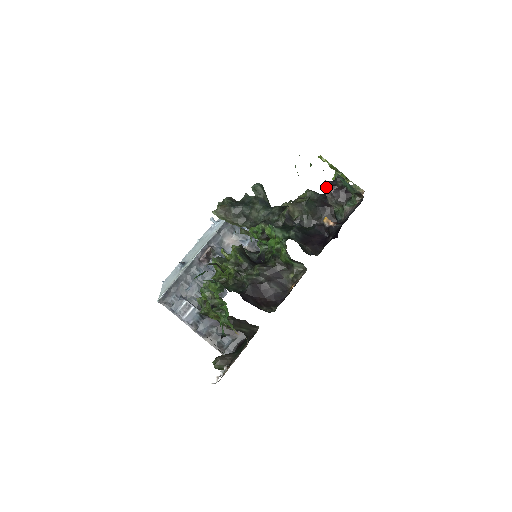
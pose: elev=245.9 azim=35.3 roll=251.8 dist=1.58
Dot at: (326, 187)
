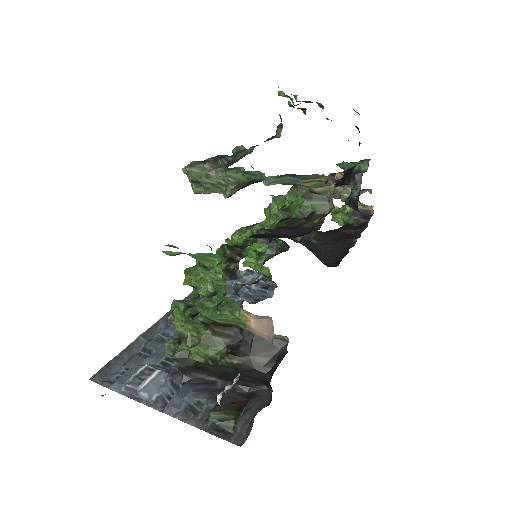
Dot at: occluded
